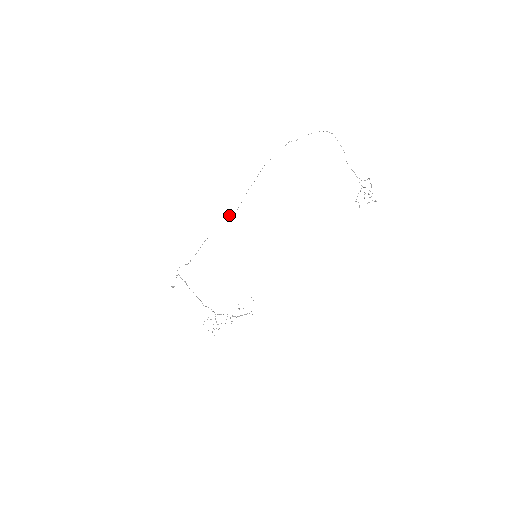
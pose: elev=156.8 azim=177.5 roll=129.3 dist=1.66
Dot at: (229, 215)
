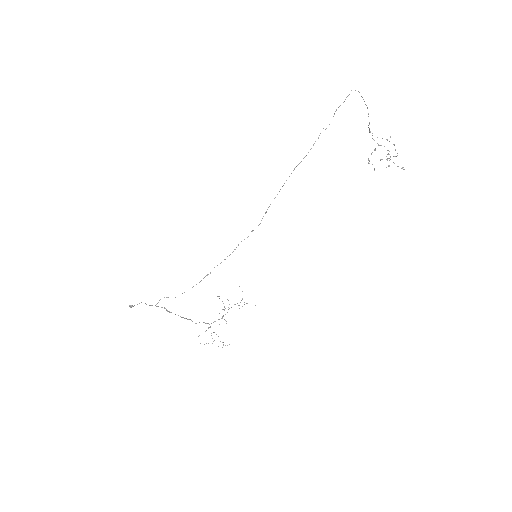
Dot at: (241, 241)
